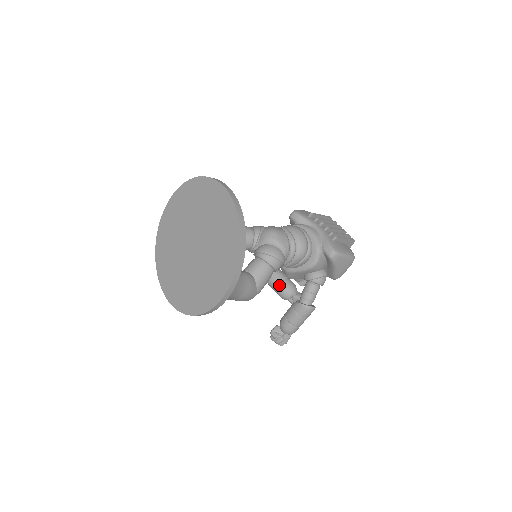
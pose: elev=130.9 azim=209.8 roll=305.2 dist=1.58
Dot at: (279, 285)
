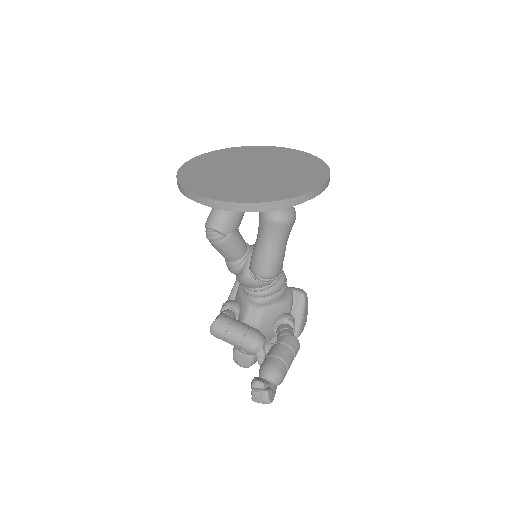
Dot at: (250, 328)
